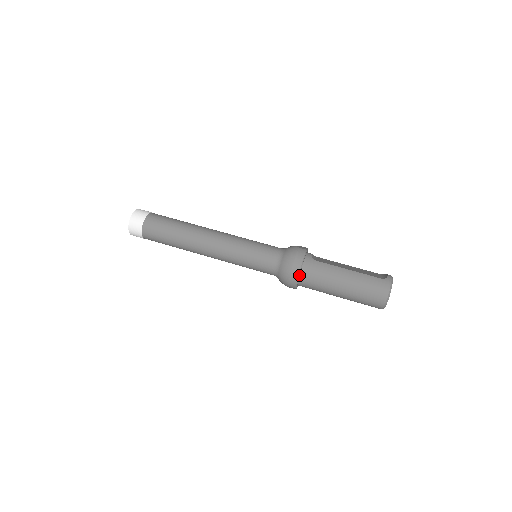
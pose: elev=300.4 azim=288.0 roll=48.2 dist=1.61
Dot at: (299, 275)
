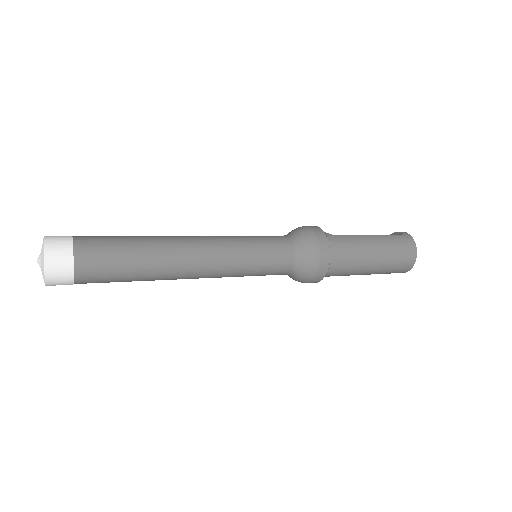
Dot at: (329, 256)
